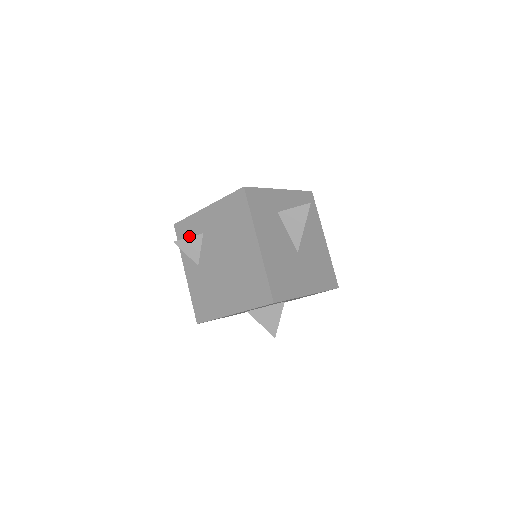
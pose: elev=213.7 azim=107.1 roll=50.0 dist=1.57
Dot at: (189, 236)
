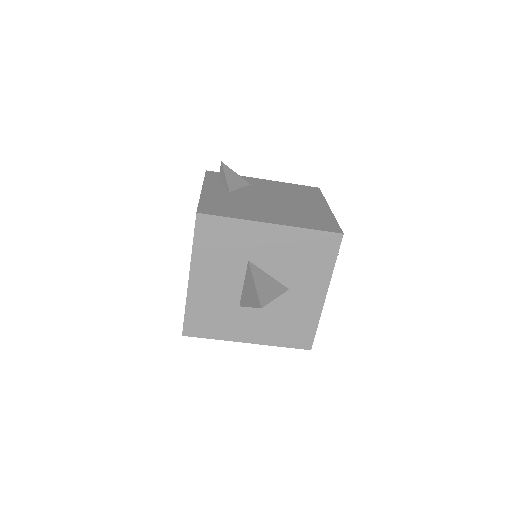
Dot at: occluded
